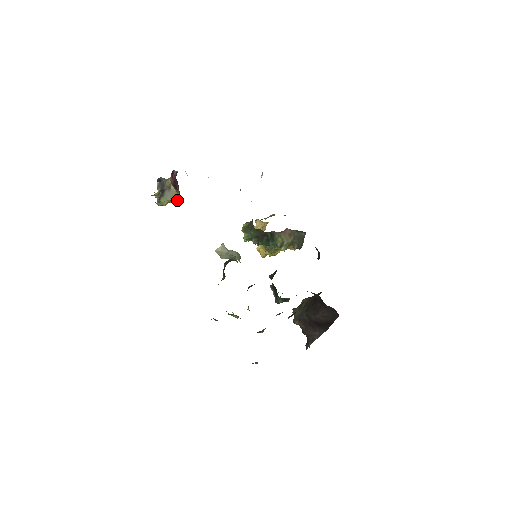
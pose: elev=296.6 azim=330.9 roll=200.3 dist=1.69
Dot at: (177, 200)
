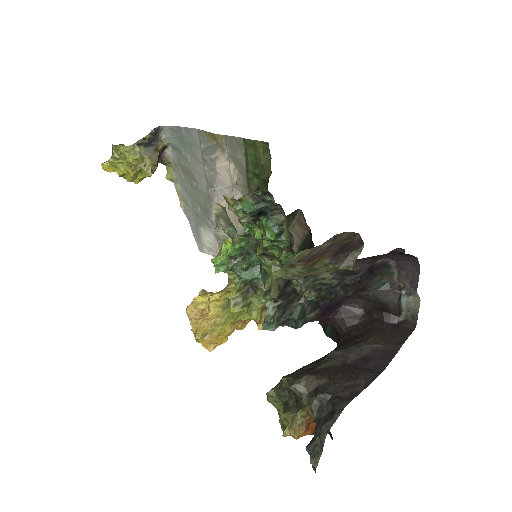
Dot at: (151, 170)
